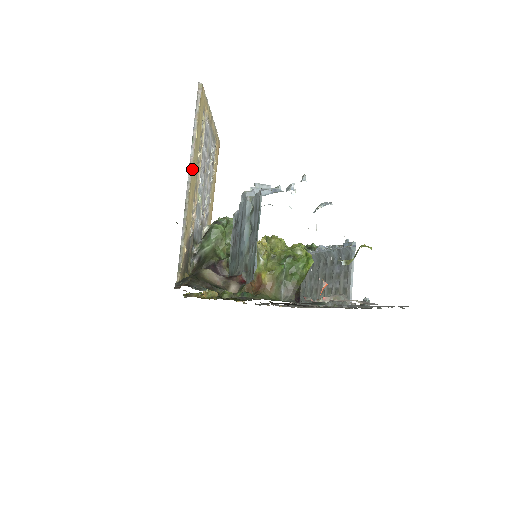
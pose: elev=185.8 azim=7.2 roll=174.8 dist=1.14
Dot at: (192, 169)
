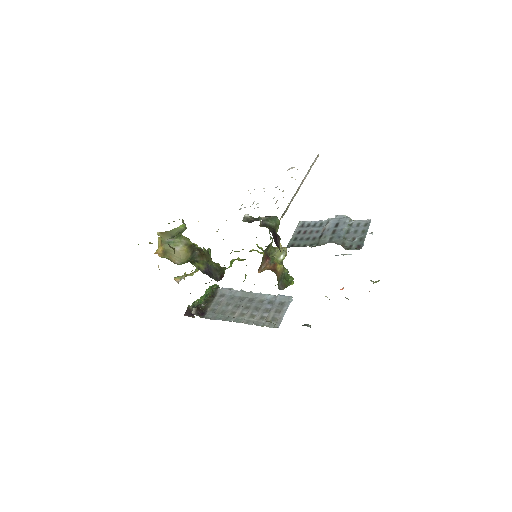
Dot at: occluded
